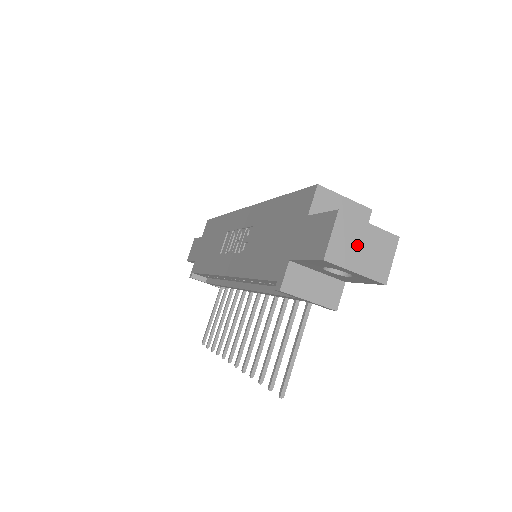
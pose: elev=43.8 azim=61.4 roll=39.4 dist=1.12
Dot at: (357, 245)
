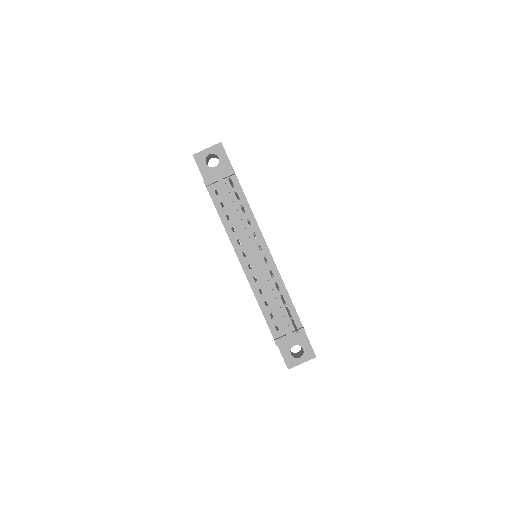
Dot at: occluded
